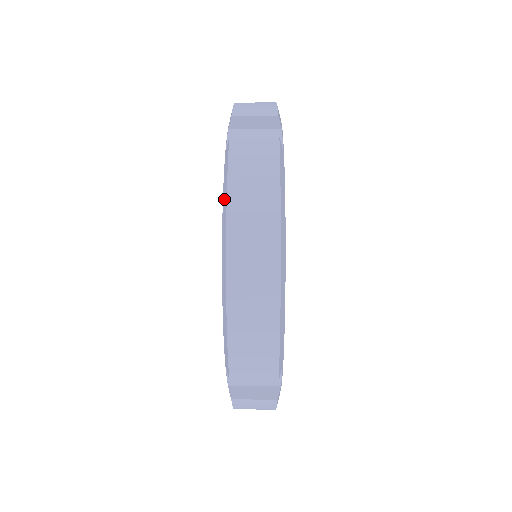
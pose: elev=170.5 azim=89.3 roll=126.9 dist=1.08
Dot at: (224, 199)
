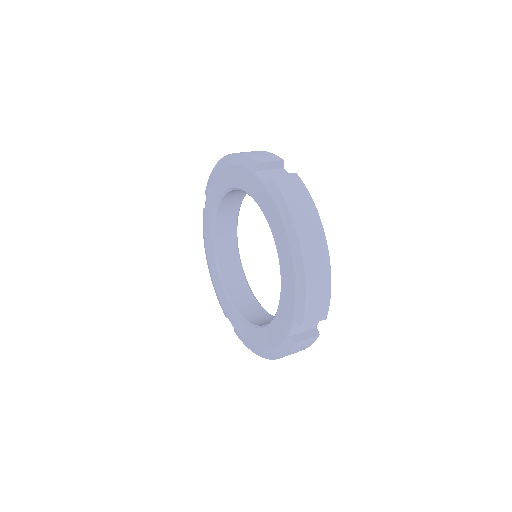
Dot at: (284, 214)
